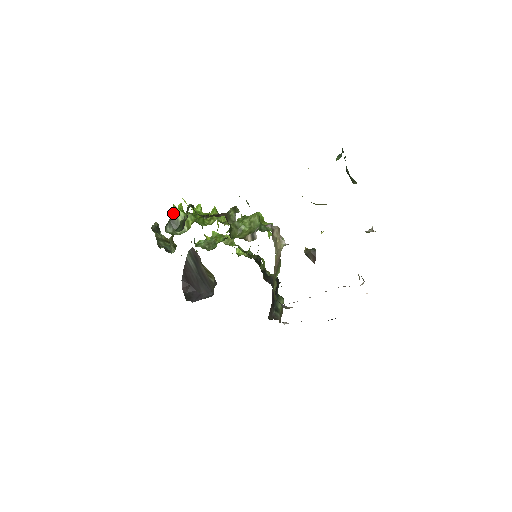
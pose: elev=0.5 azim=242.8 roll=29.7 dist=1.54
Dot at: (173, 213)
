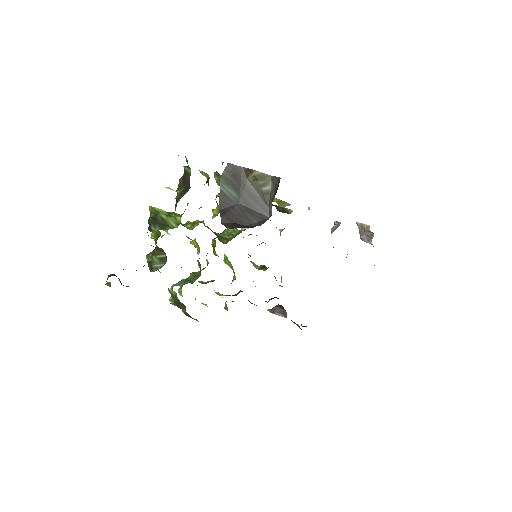
Dot at: (152, 215)
